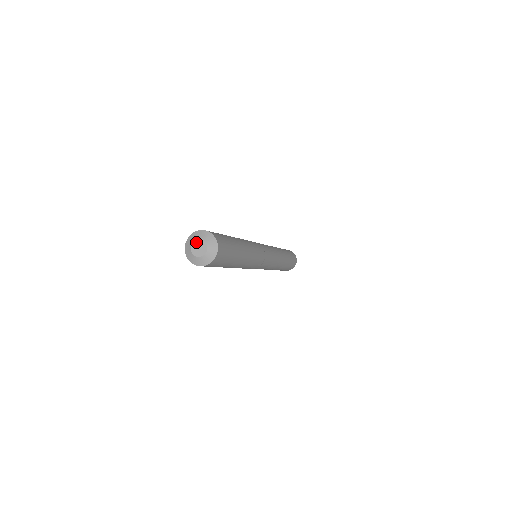
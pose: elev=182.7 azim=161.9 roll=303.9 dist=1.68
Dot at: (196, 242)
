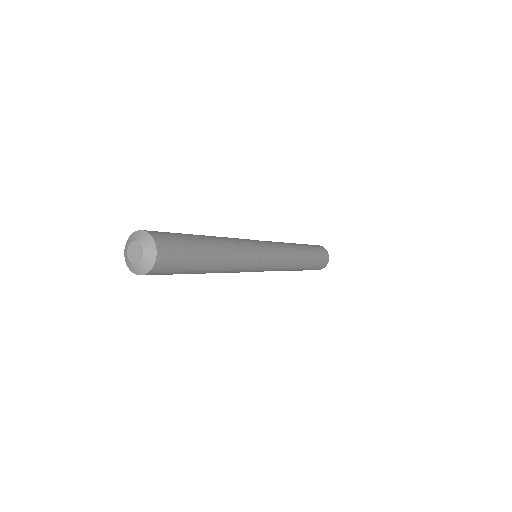
Dot at: (131, 246)
